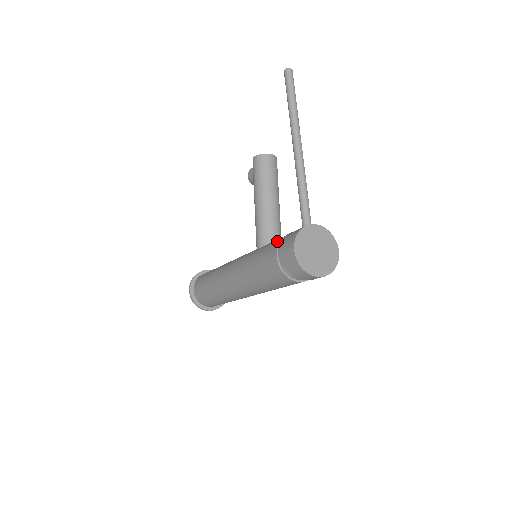
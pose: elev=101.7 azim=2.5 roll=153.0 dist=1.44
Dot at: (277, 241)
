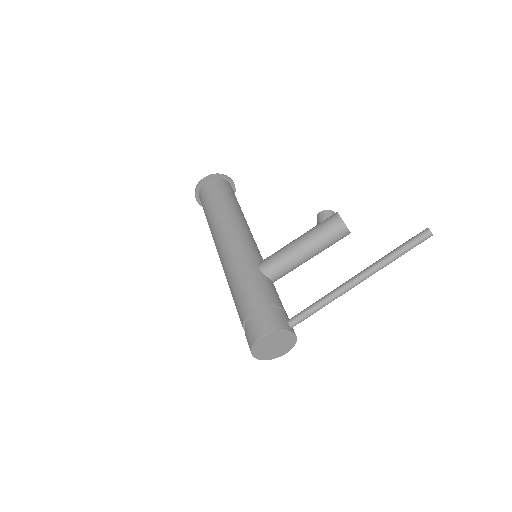
Dot at: (267, 300)
